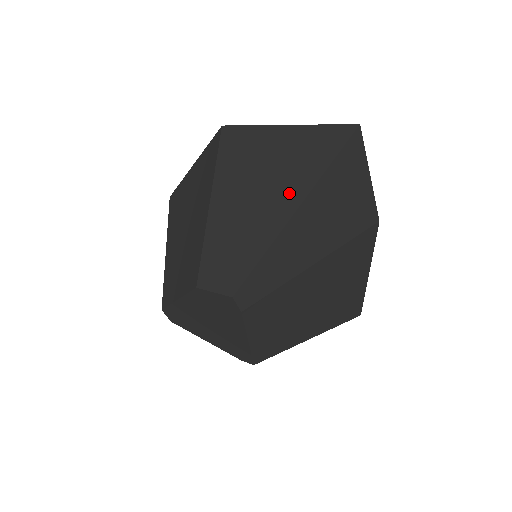
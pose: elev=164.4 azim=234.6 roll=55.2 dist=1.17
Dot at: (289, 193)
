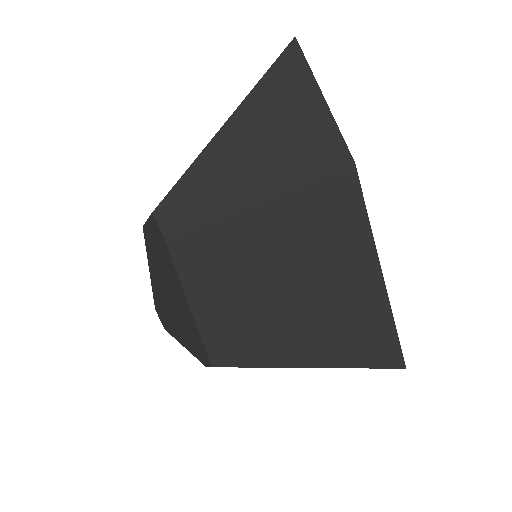
Dot at: occluded
